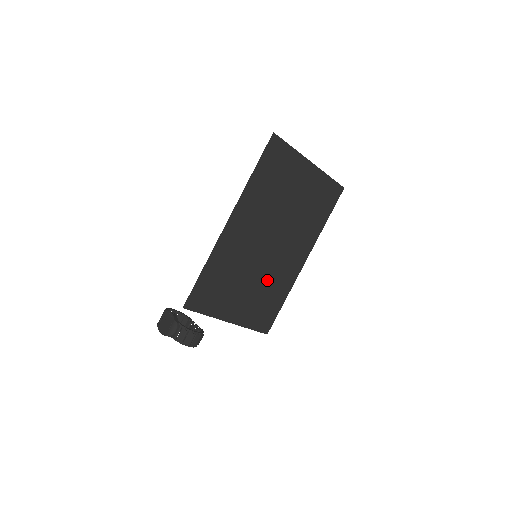
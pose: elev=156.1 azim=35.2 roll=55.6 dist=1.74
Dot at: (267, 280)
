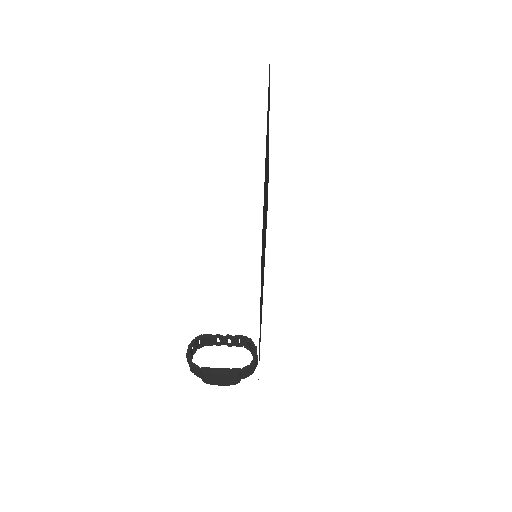
Dot at: occluded
